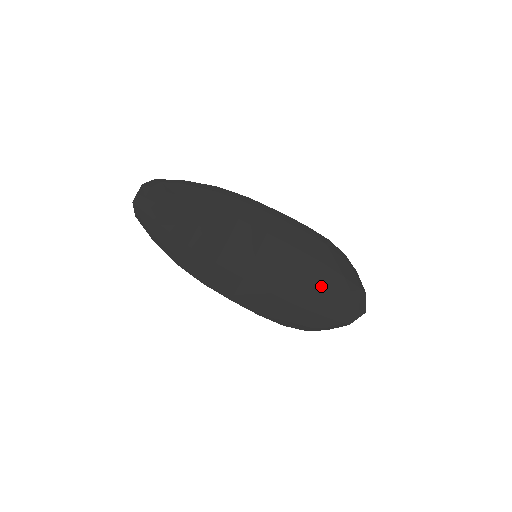
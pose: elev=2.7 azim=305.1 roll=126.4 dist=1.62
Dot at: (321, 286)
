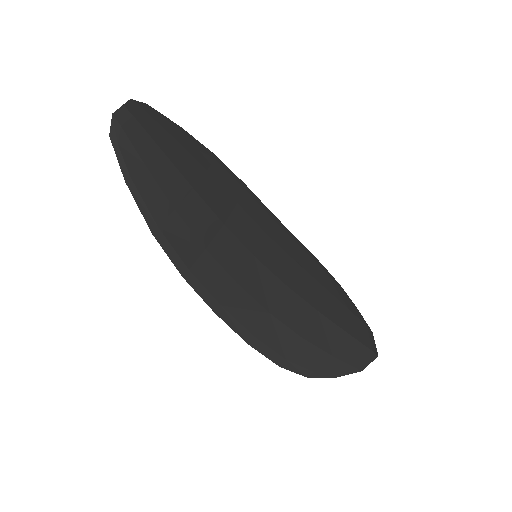
Dot at: (328, 314)
